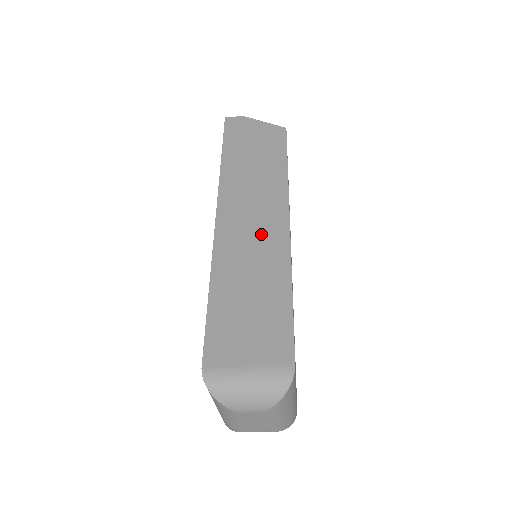
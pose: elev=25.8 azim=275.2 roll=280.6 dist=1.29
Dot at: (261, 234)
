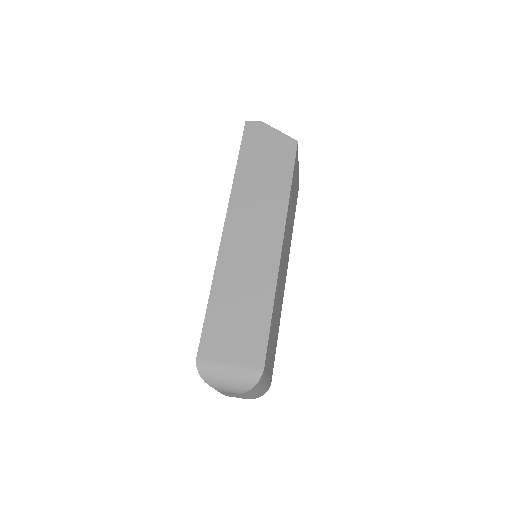
Dot at: (258, 250)
